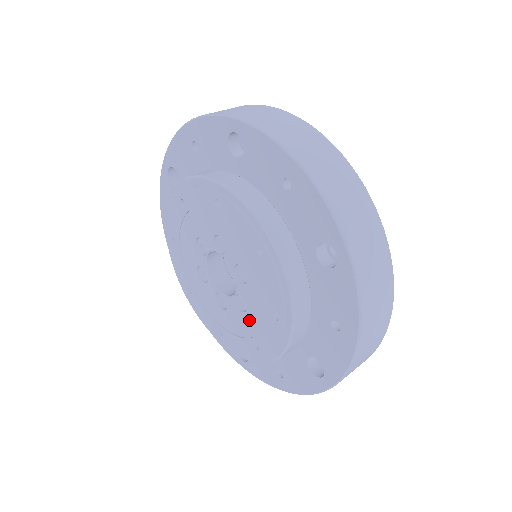
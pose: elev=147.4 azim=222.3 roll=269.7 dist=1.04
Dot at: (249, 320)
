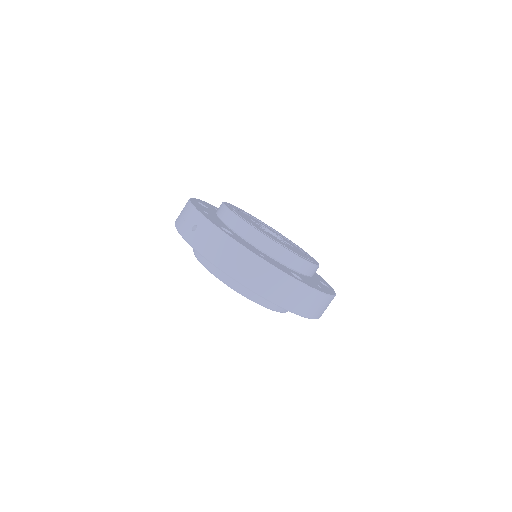
Dot at: occluded
